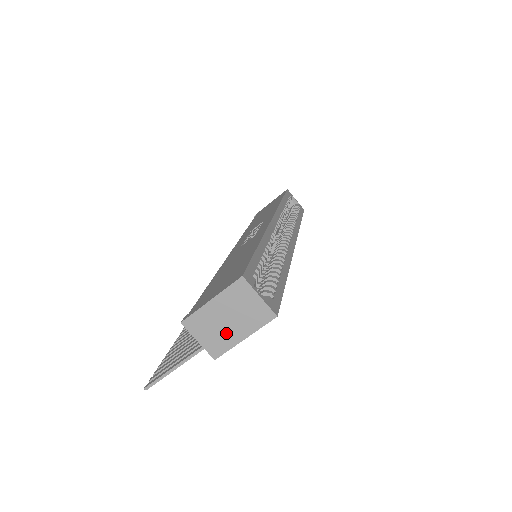
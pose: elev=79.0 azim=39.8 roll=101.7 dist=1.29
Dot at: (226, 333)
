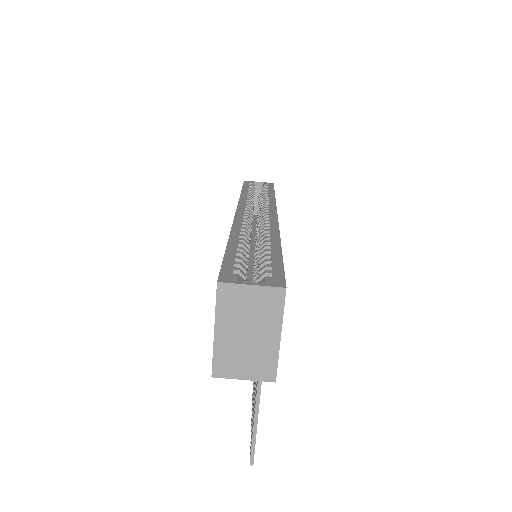
Dot at: (259, 348)
